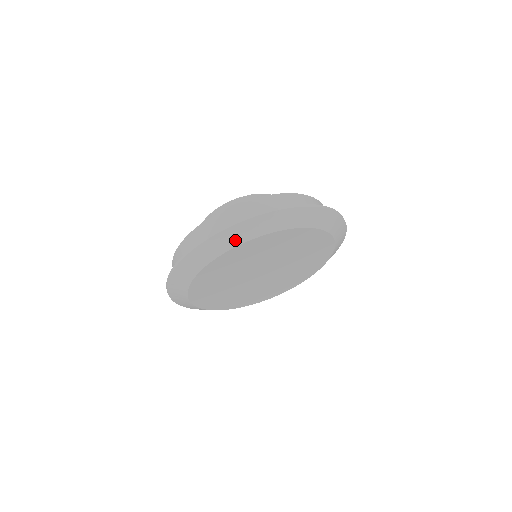
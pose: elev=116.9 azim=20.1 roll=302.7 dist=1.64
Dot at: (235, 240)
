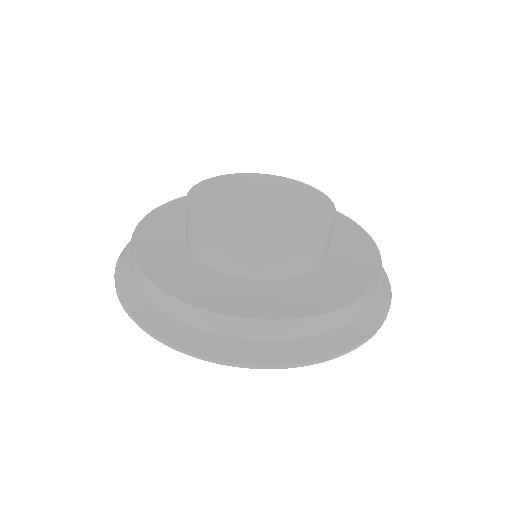
Dot at: occluded
